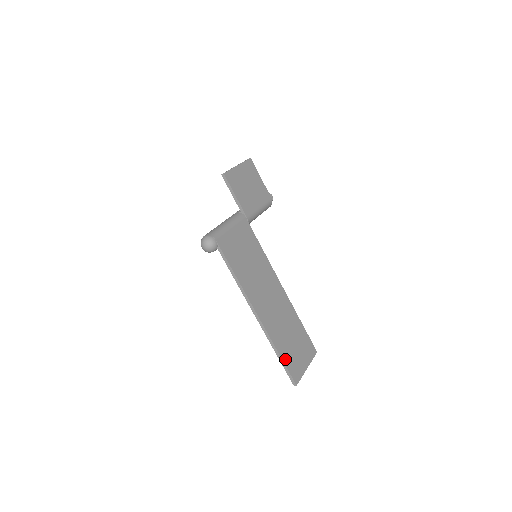
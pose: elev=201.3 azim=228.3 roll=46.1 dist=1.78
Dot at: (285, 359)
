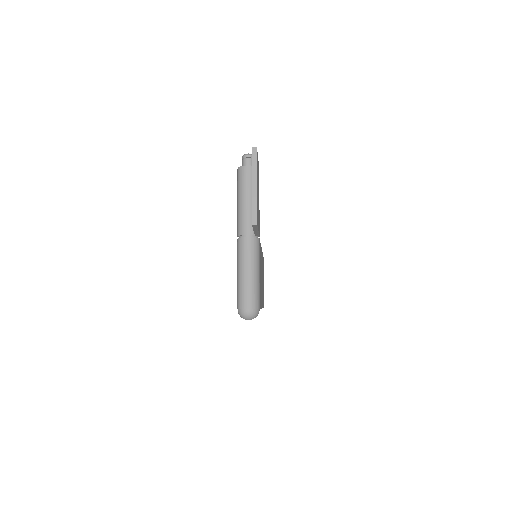
Dot at: occluded
